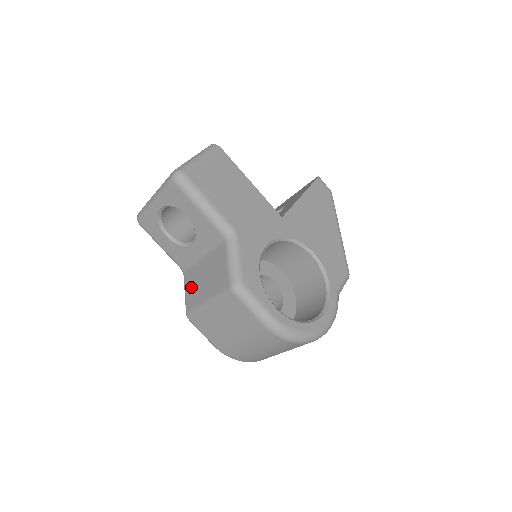
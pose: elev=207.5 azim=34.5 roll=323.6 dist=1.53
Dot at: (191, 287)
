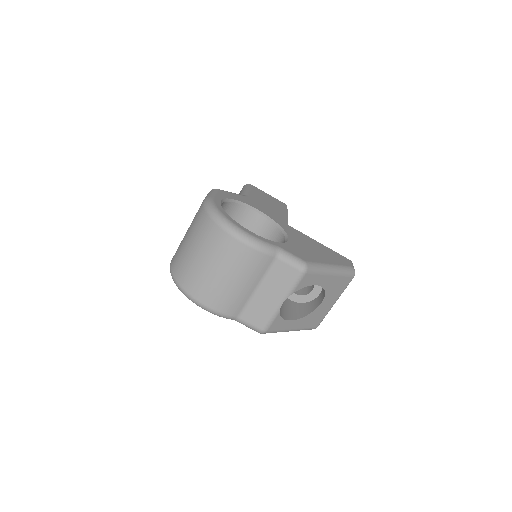
Dot at: occluded
